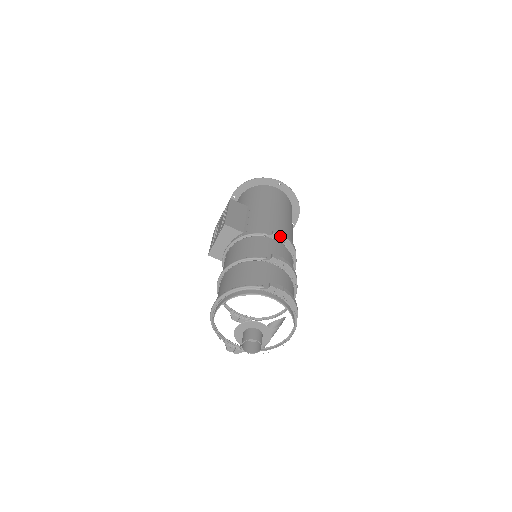
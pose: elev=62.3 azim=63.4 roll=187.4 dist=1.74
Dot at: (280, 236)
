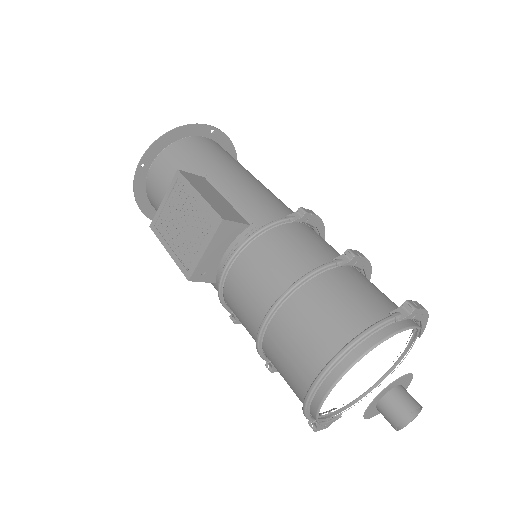
Dot at: (312, 215)
